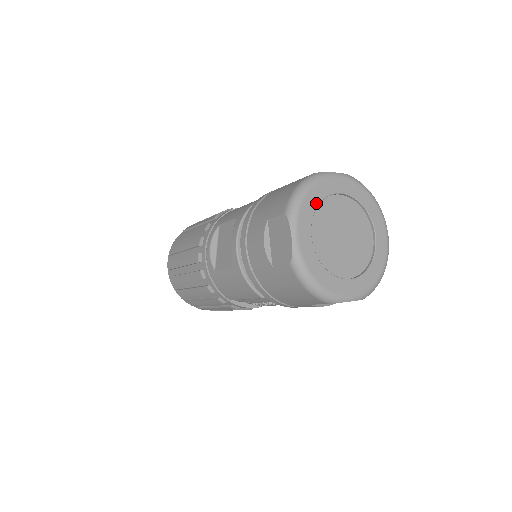
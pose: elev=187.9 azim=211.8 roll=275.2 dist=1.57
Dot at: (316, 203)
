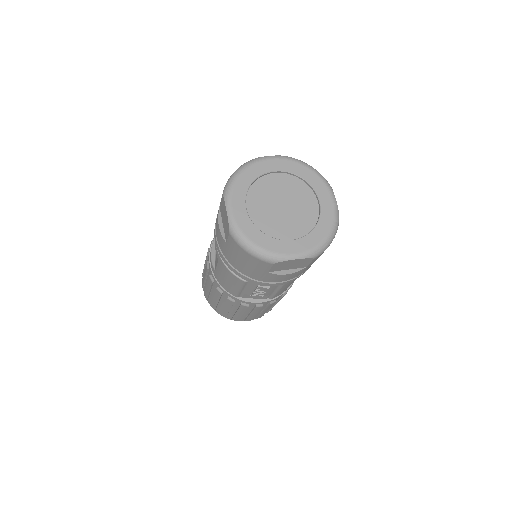
Dot at: (250, 181)
